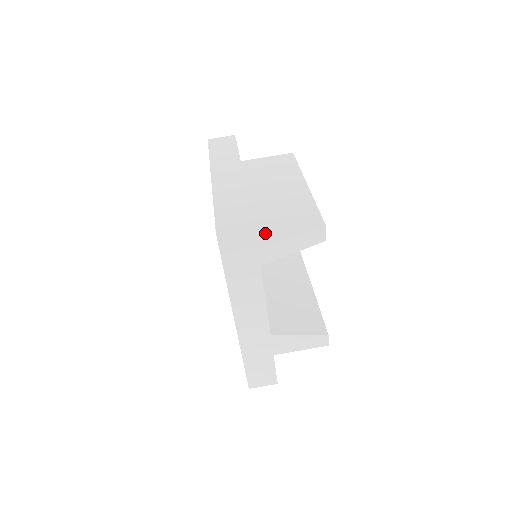
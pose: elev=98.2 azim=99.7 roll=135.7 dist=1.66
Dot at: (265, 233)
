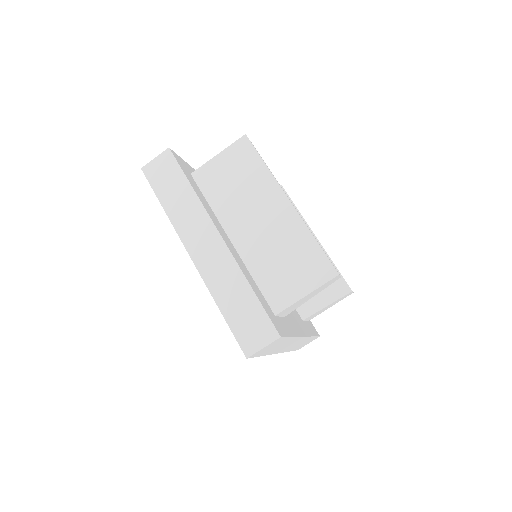
Dot at: (282, 307)
